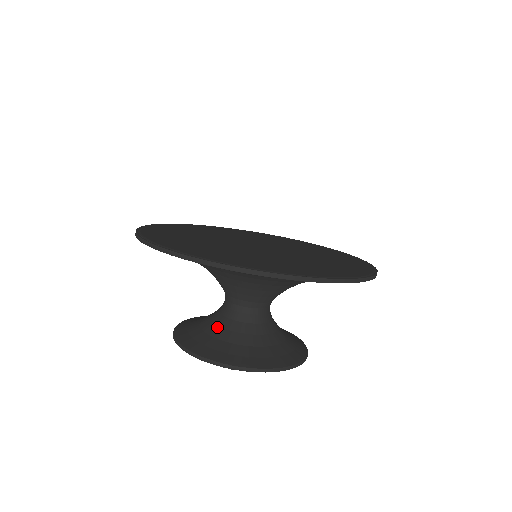
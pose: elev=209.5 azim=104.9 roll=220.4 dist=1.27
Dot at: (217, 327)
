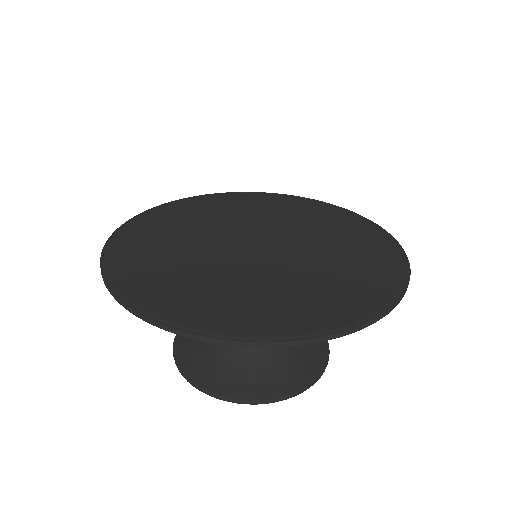
Dot at: (226, 348)
